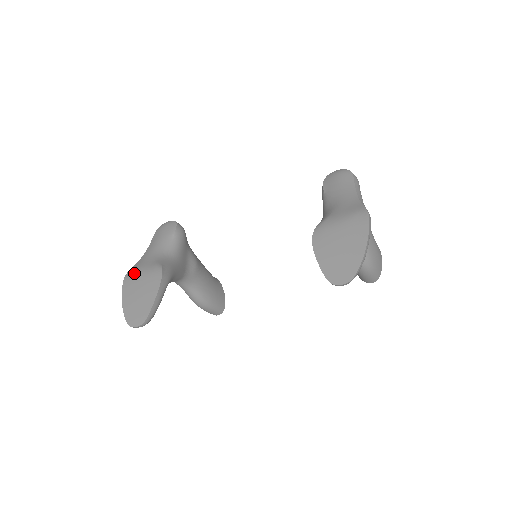
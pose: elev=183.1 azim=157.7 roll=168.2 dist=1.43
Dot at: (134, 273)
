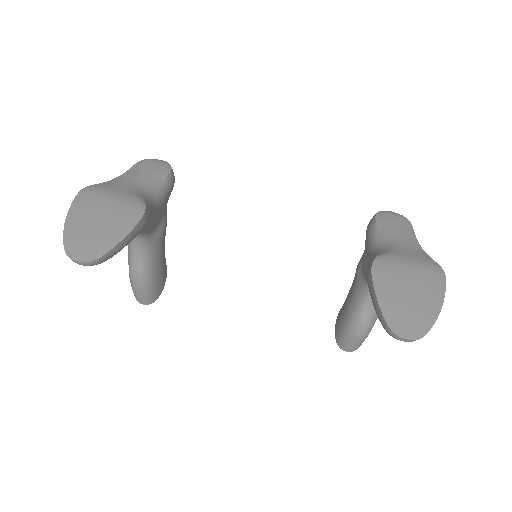
Dot at: (99, 191)
